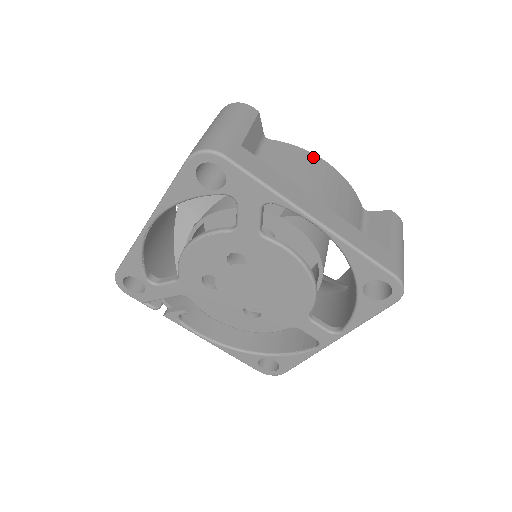
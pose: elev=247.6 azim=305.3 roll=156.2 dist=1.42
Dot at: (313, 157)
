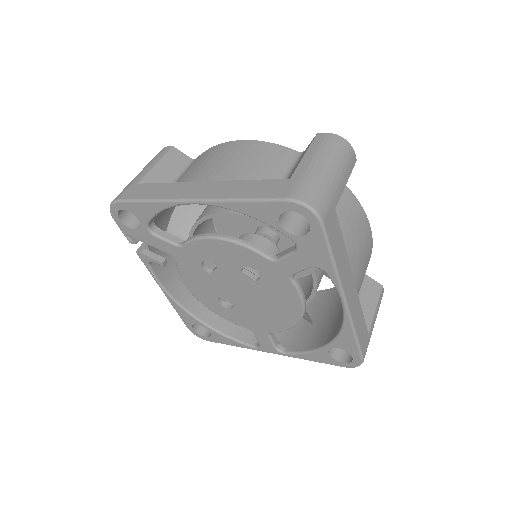
Dot at: (366, 222)
